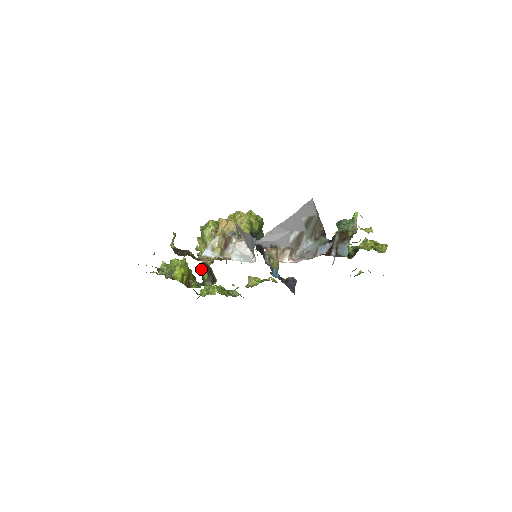
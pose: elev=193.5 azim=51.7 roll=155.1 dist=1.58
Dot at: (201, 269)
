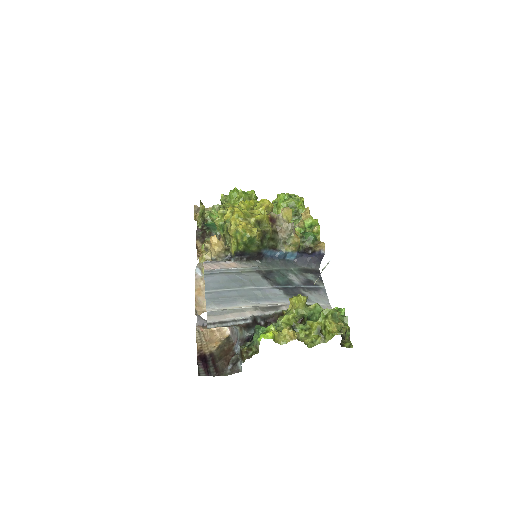
Dot at: occluded
